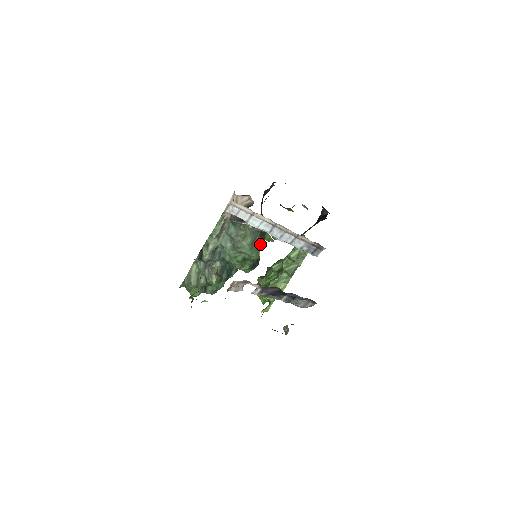
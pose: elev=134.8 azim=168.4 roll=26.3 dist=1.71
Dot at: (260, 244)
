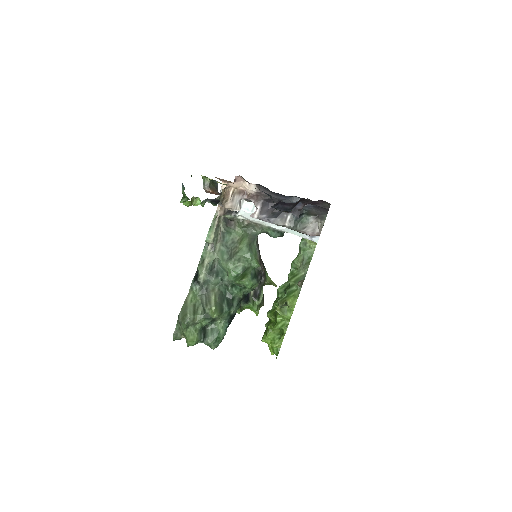
Dot at: (261, 282)
